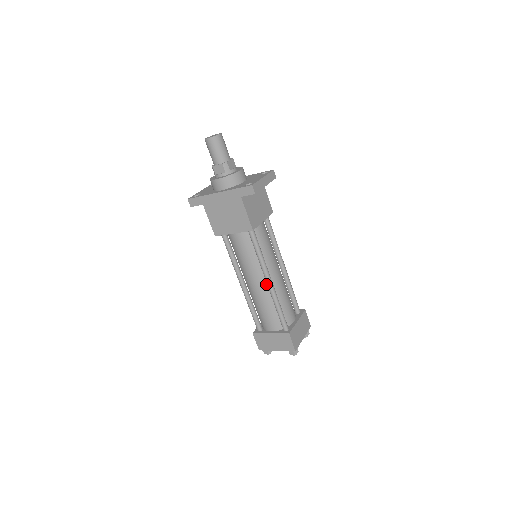
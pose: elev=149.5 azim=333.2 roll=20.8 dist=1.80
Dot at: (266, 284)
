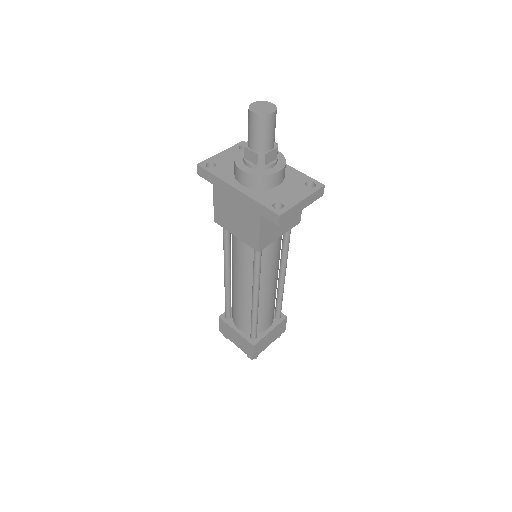
Dot at: occluded
